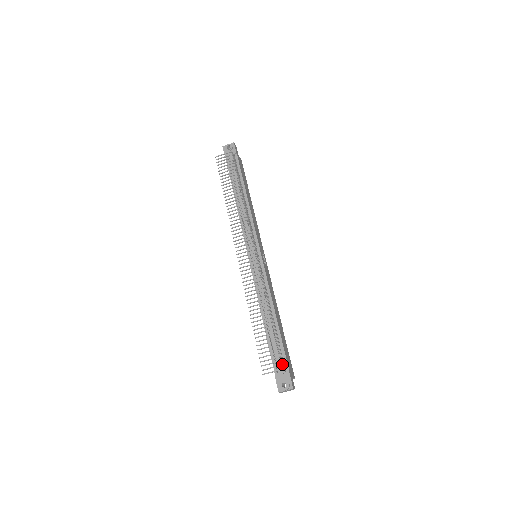
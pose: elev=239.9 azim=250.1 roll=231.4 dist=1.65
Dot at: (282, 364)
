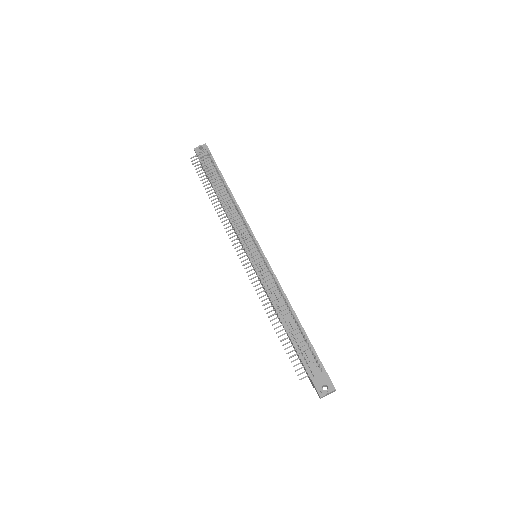
Dot at: occluded
